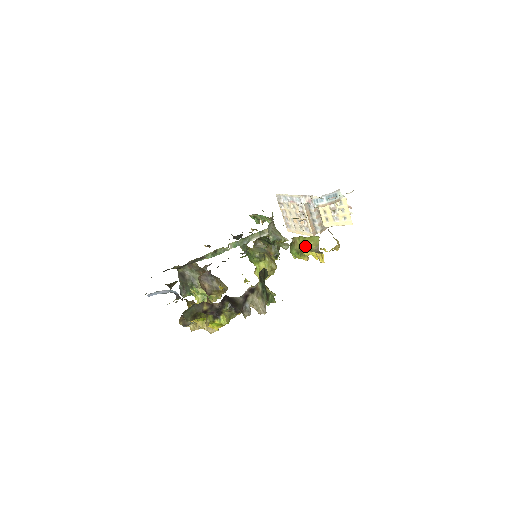
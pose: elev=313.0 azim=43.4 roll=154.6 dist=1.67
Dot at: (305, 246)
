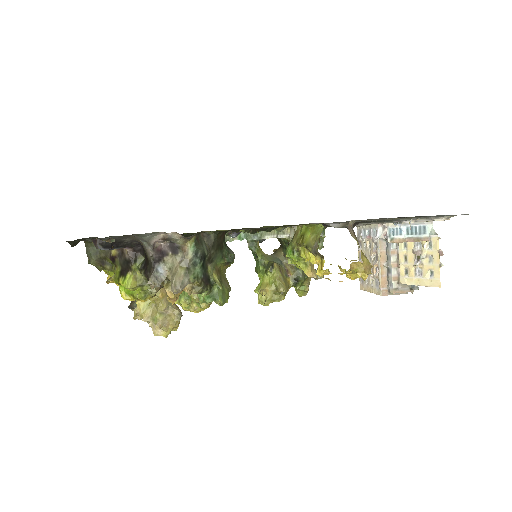
Dot at: (303, 240)
